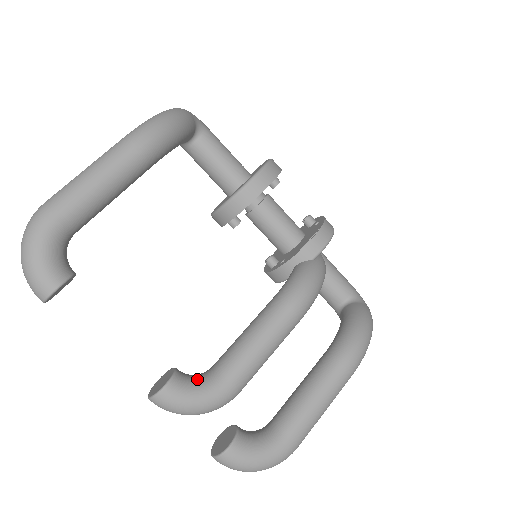
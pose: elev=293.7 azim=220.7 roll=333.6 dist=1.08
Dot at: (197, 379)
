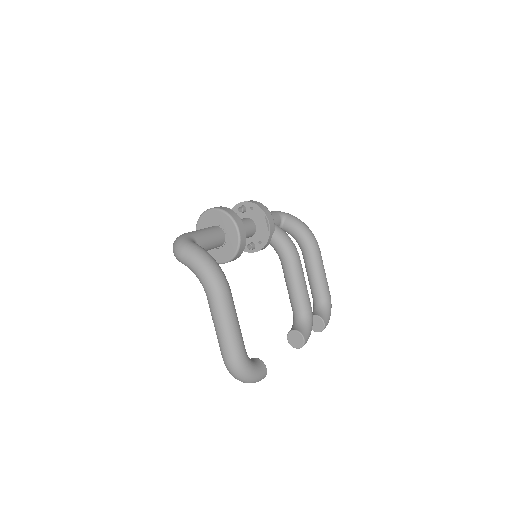
Dot at: (302, 323)
